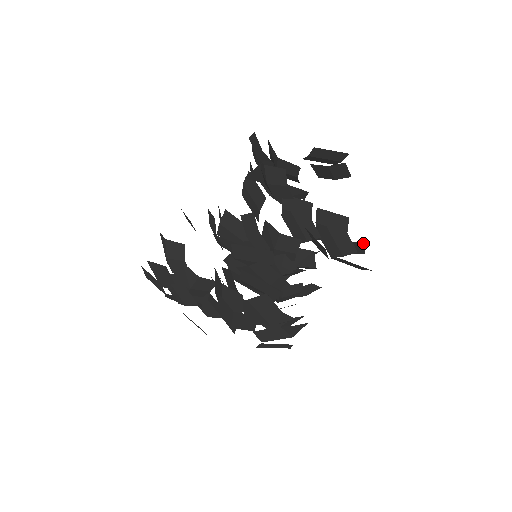
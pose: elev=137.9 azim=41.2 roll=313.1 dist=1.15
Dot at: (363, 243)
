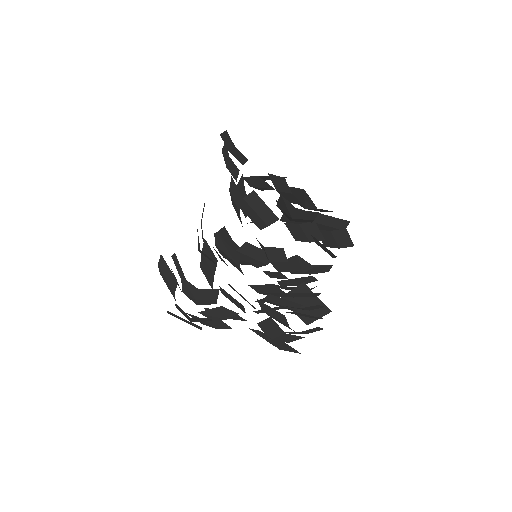
Dot at: occluded
